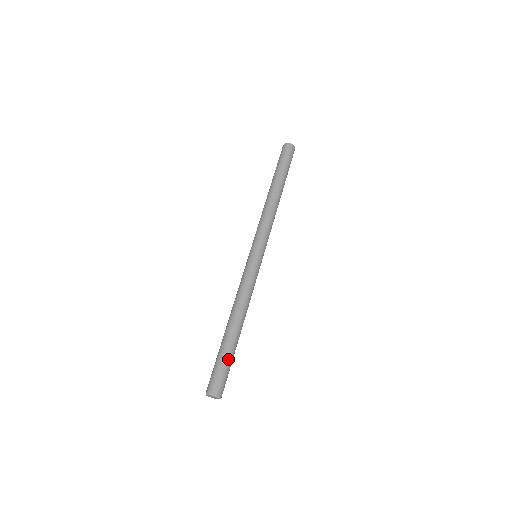
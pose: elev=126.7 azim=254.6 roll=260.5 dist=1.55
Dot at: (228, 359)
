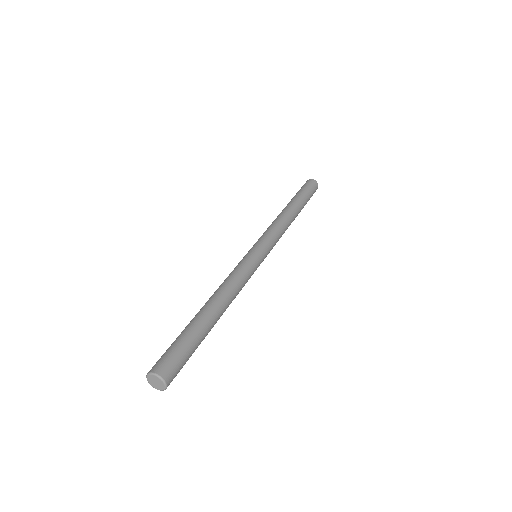
Dot at: (189, 338)
